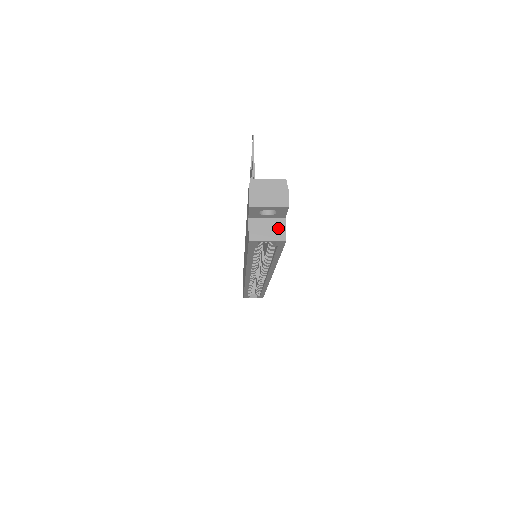
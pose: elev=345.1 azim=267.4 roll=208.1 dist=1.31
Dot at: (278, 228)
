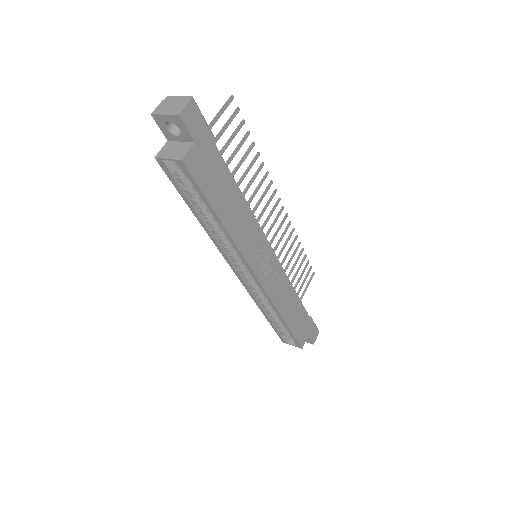
Dot at: (183, 150)
